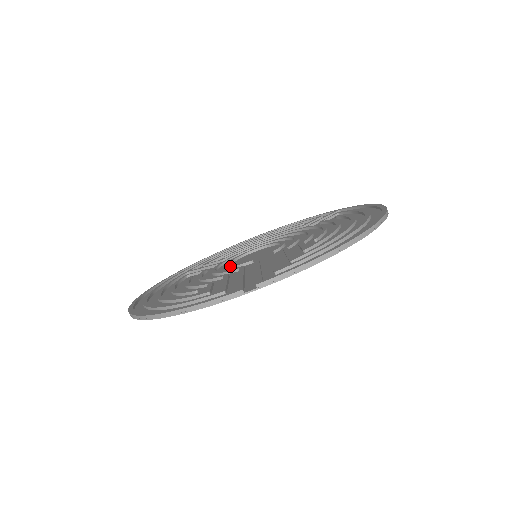
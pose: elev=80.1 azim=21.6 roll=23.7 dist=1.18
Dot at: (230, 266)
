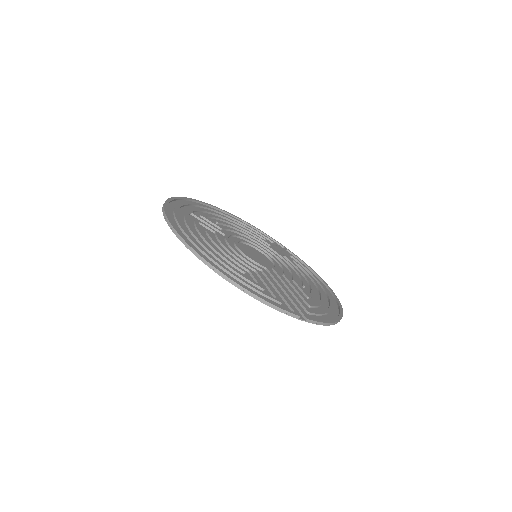
Dot at: (248, 256)
